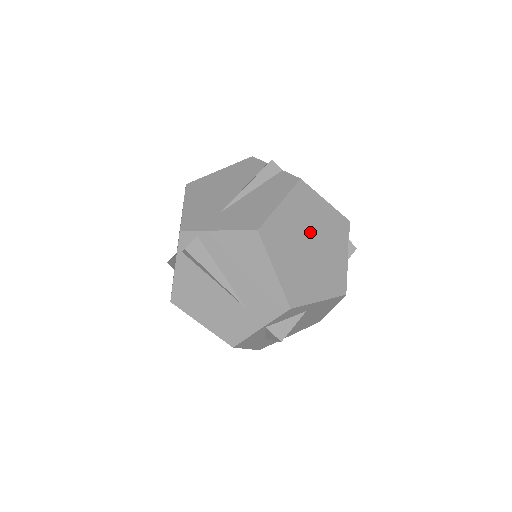
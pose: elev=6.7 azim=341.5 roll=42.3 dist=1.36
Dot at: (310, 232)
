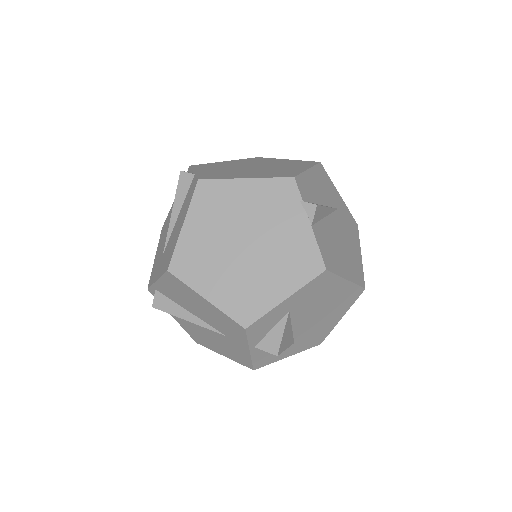
Dot at: (237, 229)
